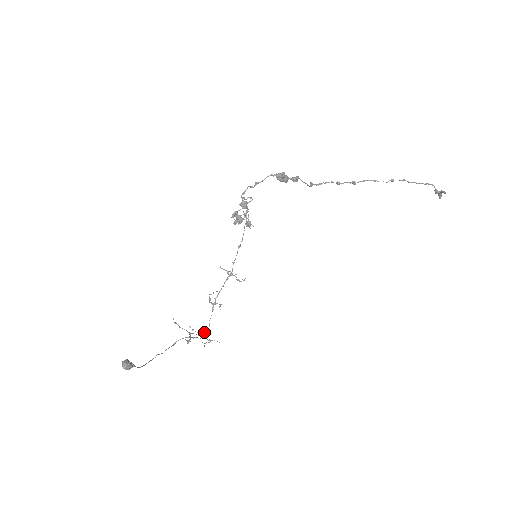
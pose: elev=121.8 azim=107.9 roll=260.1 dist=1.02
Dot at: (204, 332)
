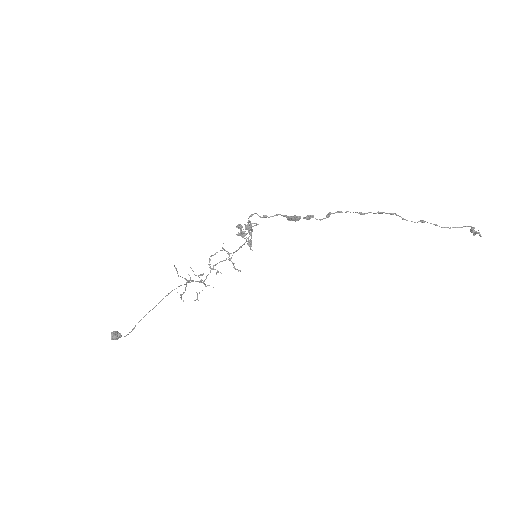
Dot at: (203, 273)
